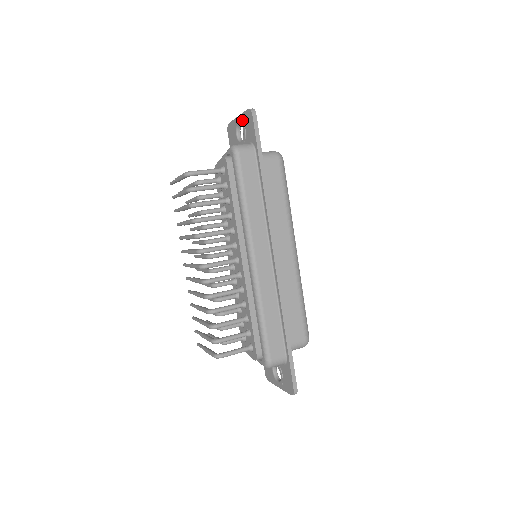
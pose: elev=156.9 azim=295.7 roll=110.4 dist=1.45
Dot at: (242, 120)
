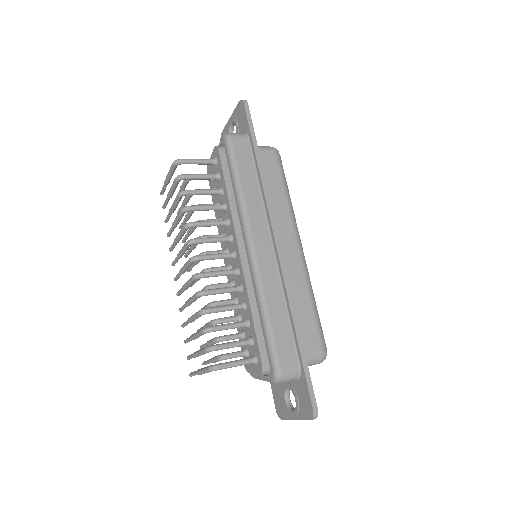
Dot at: (234, 117)
